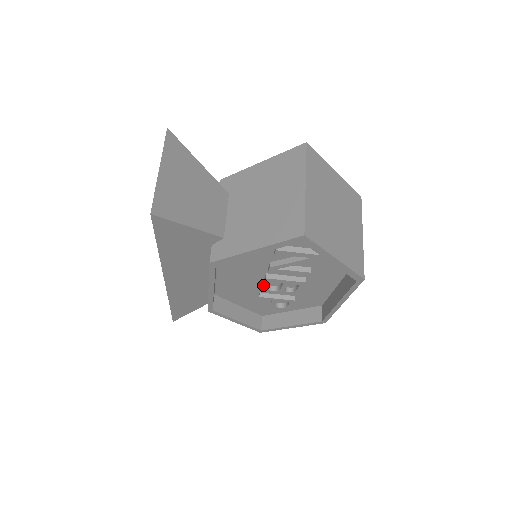
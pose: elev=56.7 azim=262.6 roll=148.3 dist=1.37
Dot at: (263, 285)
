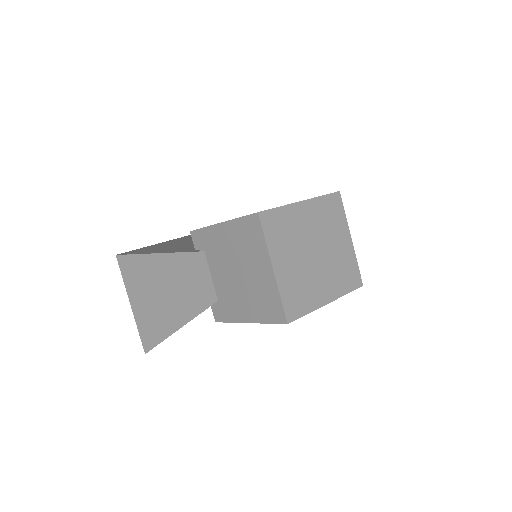
Dot at: occluded
